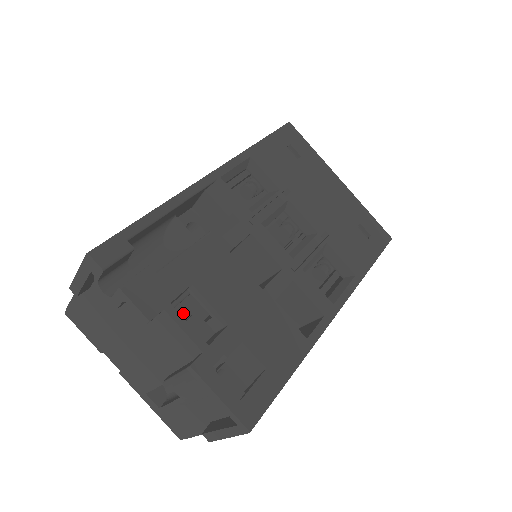
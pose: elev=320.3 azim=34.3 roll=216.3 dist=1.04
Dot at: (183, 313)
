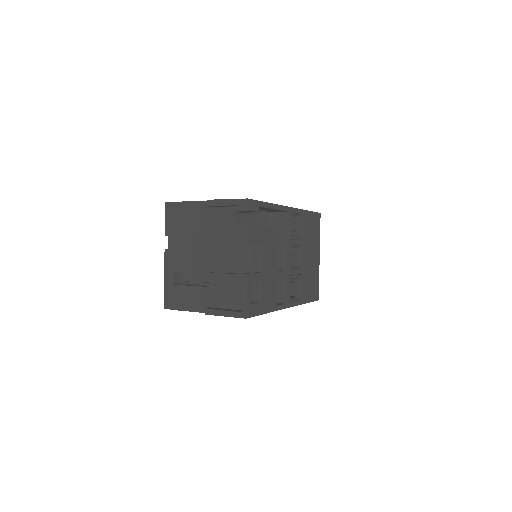
Dot at: occluded
